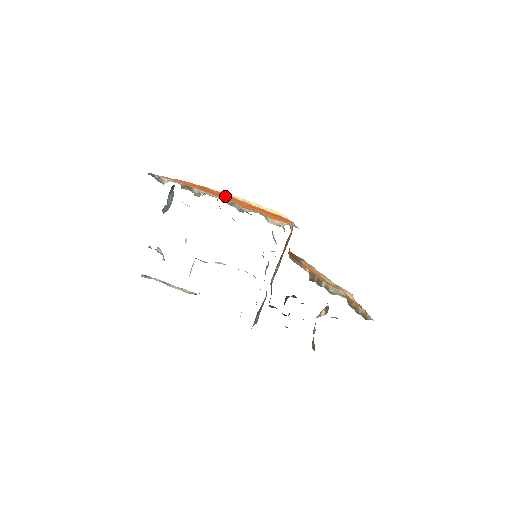
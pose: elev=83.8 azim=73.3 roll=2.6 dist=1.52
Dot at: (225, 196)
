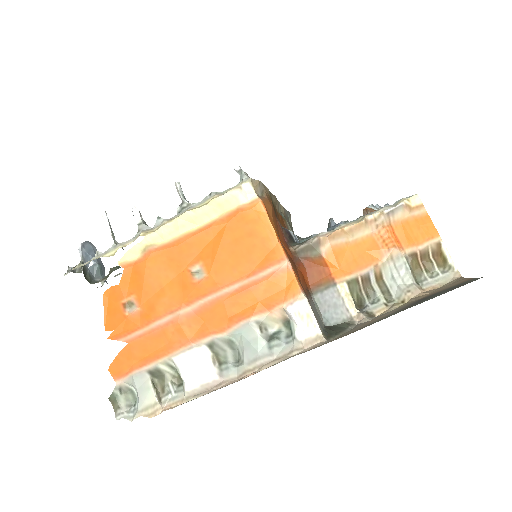
Dot at: (163, 275)
